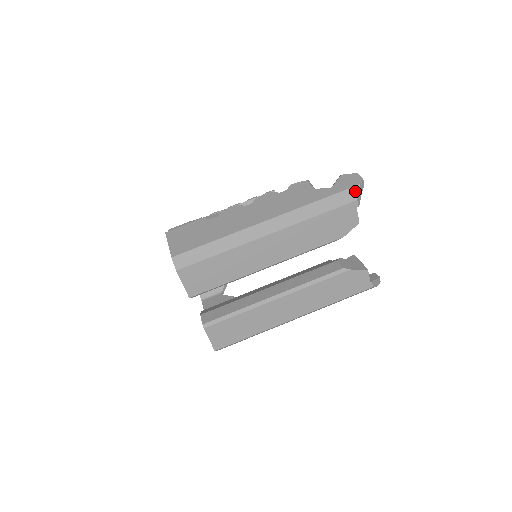
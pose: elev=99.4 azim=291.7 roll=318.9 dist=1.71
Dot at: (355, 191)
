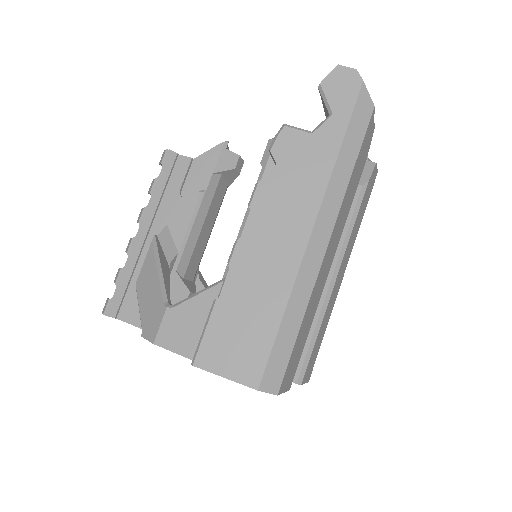
Dot at: (365, 96)
